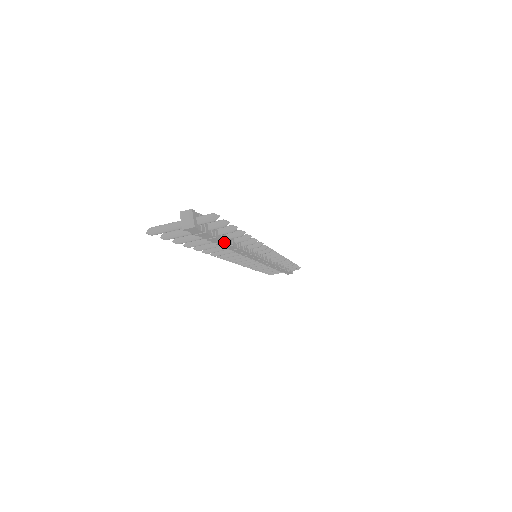
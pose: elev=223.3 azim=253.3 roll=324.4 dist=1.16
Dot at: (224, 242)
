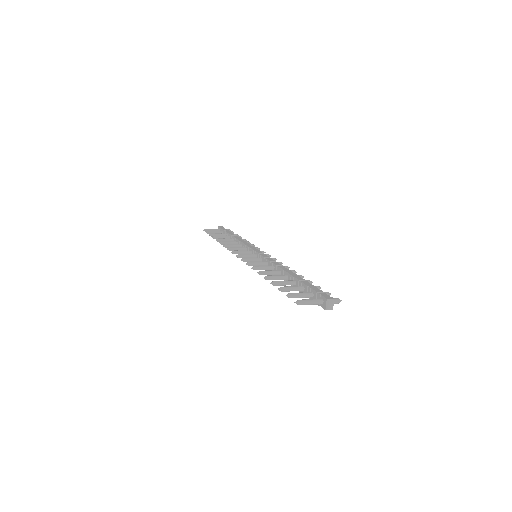
Dot at: occluded
